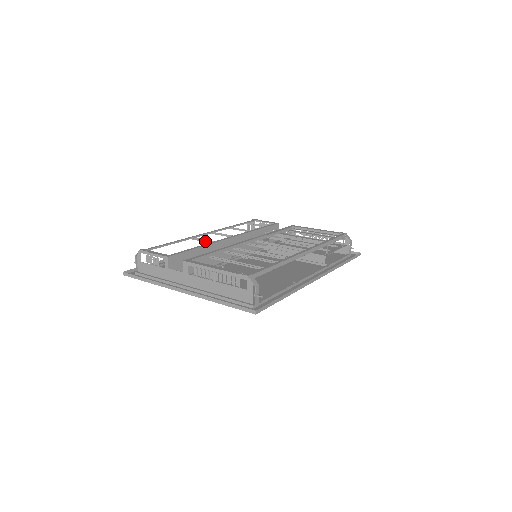
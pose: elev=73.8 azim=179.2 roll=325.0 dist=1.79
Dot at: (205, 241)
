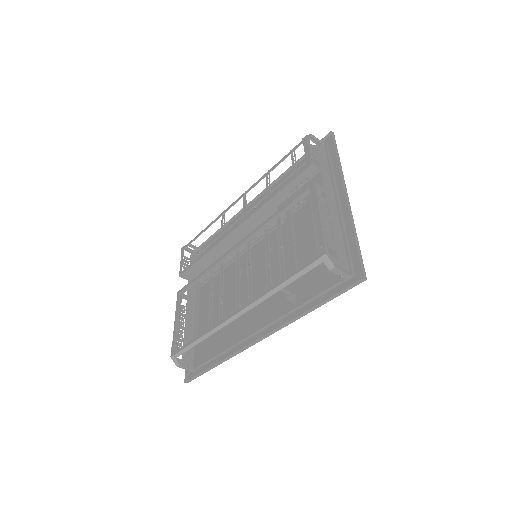
Dot at: (221, 230)
